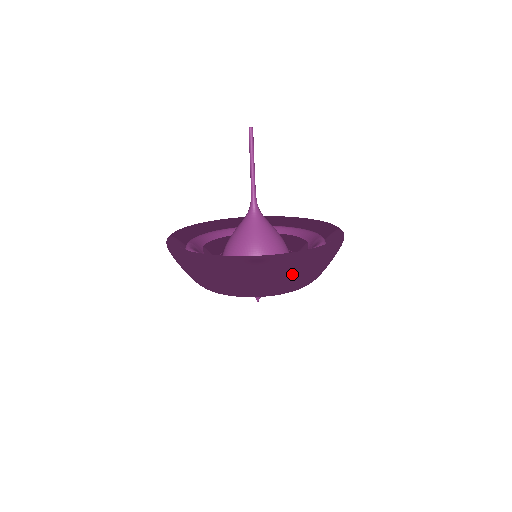
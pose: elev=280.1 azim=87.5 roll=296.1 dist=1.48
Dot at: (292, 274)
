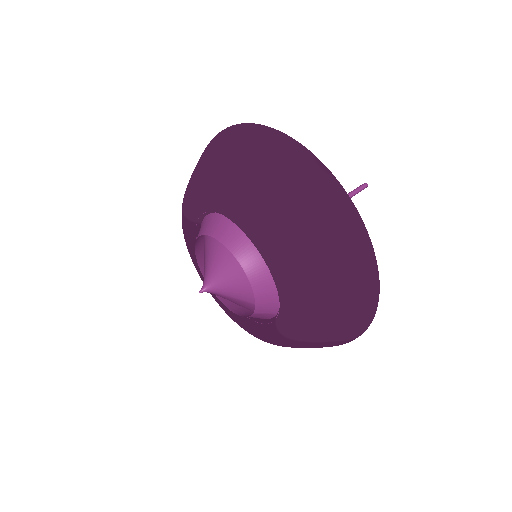
Dot at: (326, 231)
